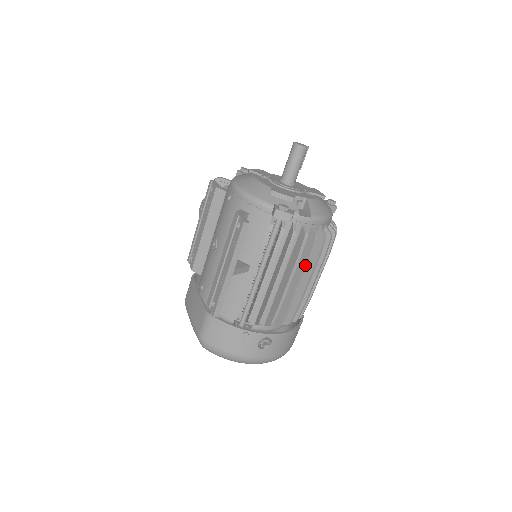
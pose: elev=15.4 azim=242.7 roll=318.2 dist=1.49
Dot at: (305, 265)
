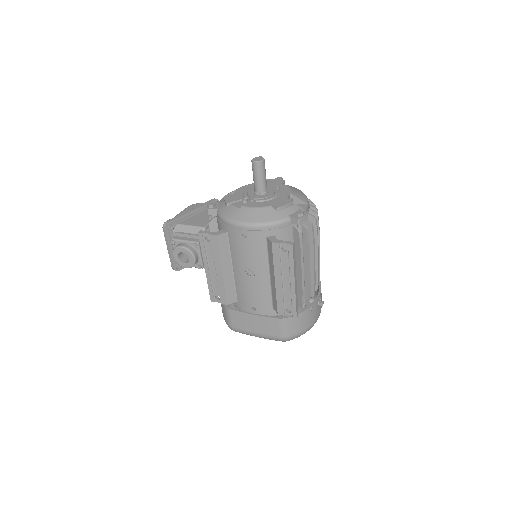
Dot at: (319, 236)
